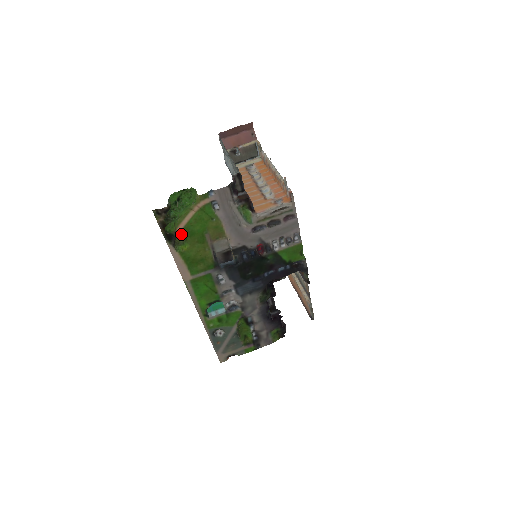
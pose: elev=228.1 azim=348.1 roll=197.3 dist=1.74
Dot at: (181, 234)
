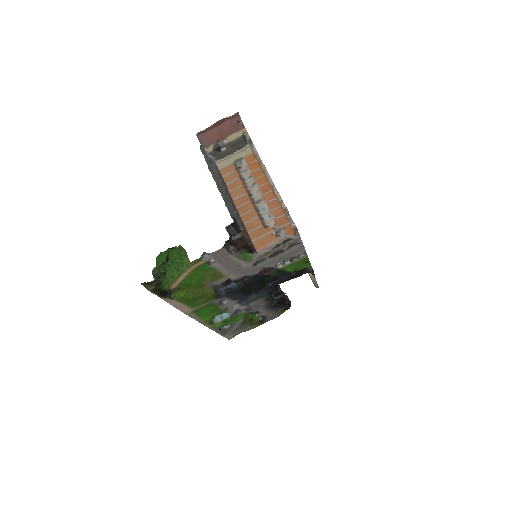
Dot at: occluded
